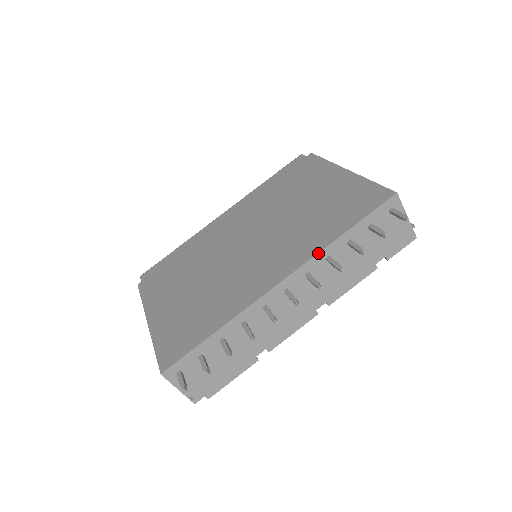
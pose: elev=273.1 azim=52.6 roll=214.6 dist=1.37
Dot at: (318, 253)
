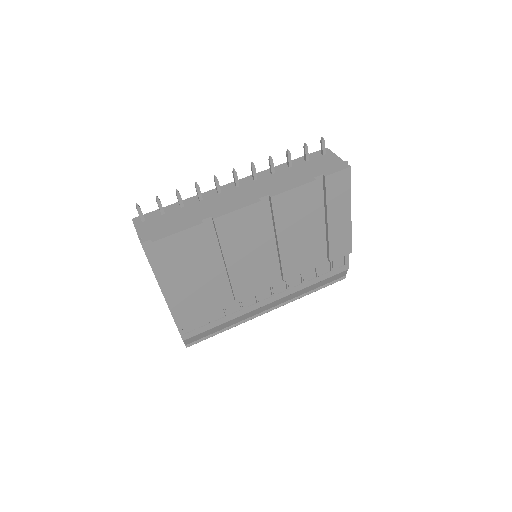
Dot at: (265, 170)
